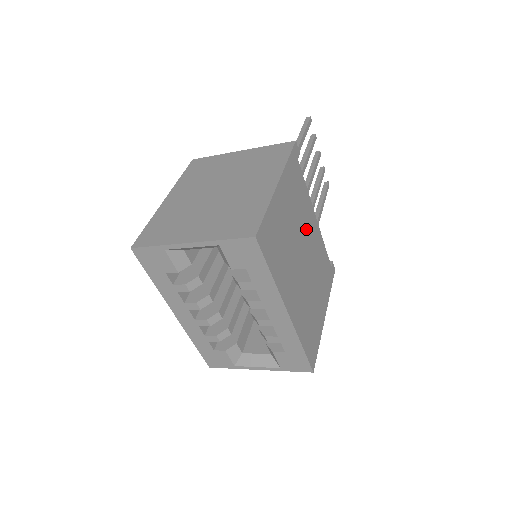
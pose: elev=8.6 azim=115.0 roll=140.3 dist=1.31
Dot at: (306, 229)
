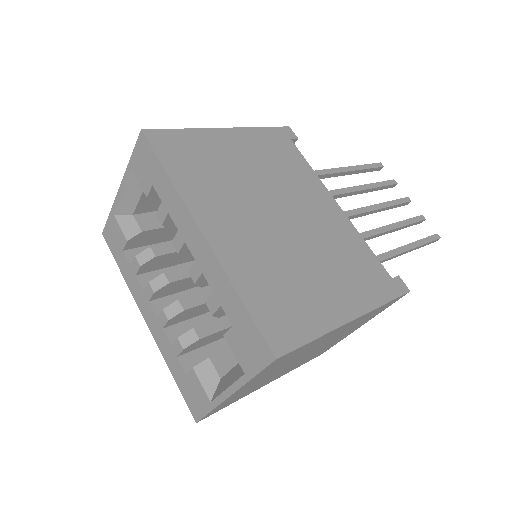
Dot at: (299, 197)
